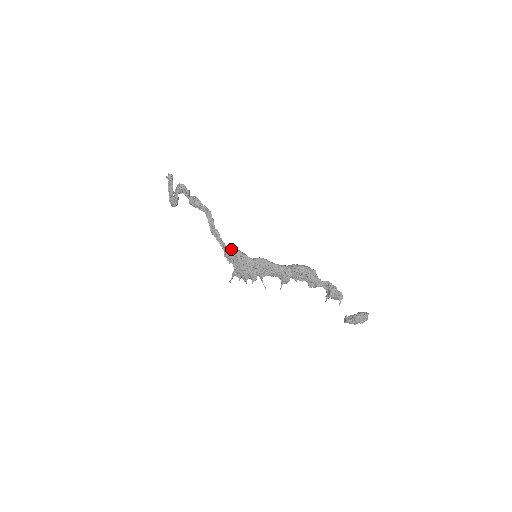
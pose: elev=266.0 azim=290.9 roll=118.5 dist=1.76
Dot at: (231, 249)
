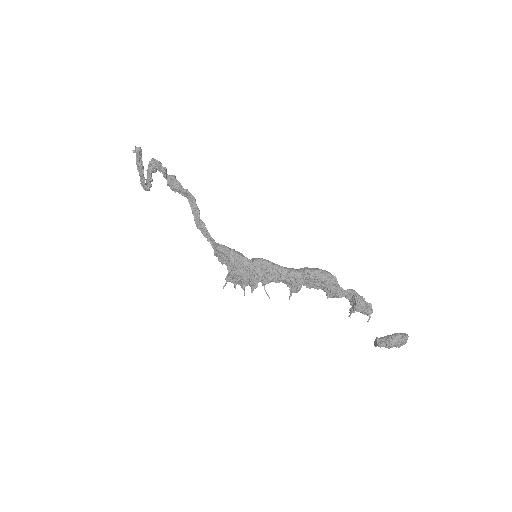
Dot at: (222, 247)
